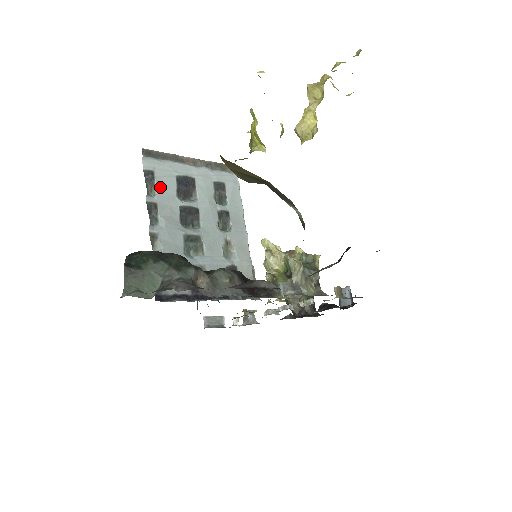
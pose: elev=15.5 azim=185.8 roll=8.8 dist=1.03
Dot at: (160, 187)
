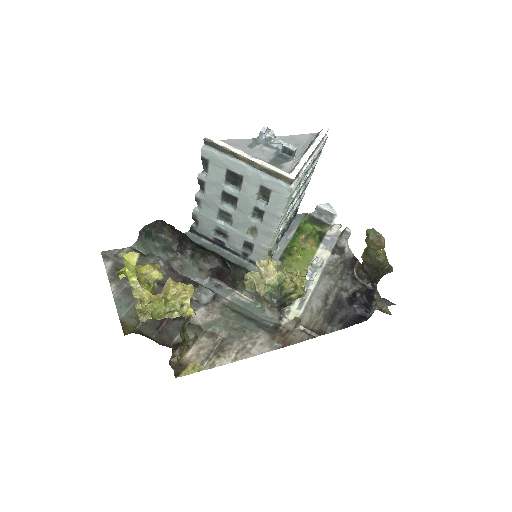
Dot at: (211, 172)
